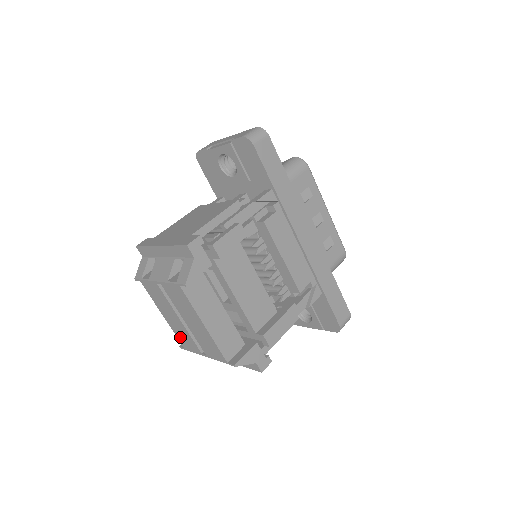
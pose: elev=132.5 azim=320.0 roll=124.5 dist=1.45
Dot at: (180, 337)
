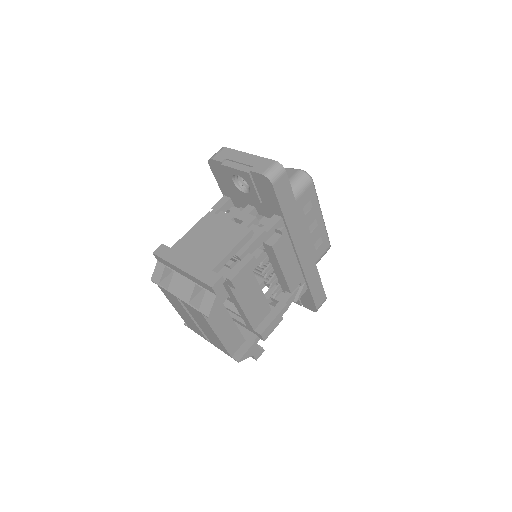
Dot at: (187, 323)
